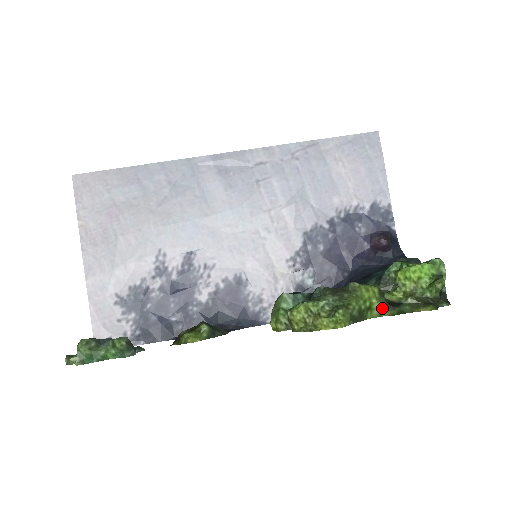
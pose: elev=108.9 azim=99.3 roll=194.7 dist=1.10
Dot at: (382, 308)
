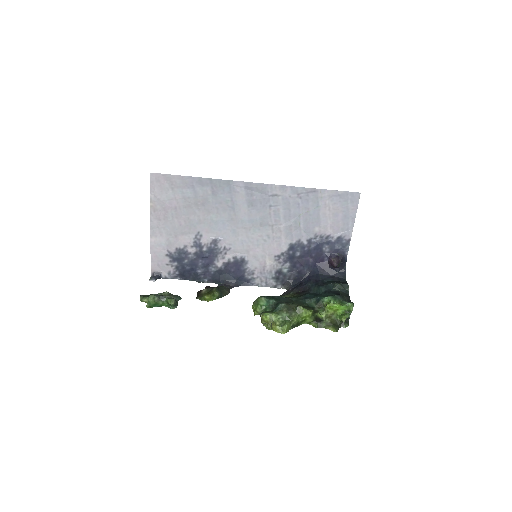
Dot at: (311, 322)
